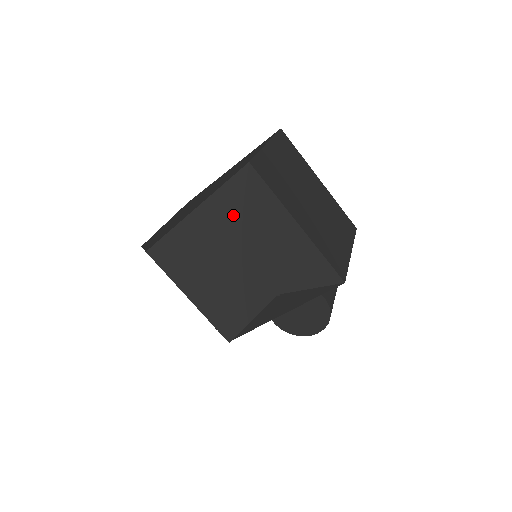
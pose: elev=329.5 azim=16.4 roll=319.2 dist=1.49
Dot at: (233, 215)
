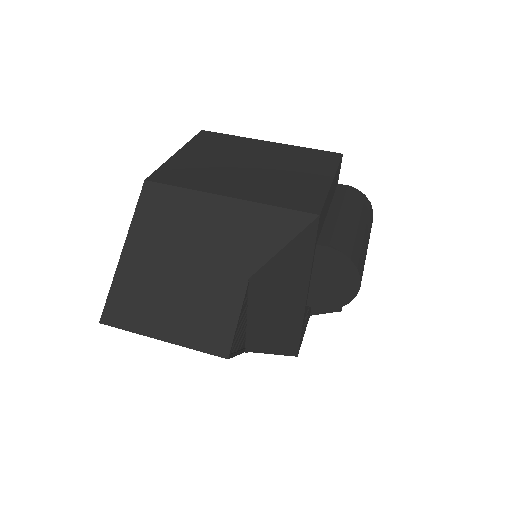
Dot at: (158, 236)
